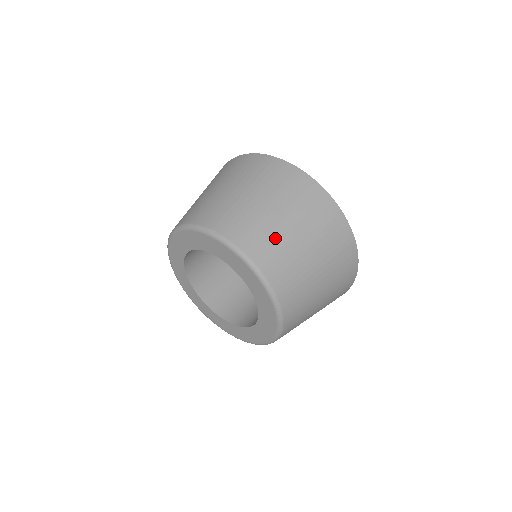
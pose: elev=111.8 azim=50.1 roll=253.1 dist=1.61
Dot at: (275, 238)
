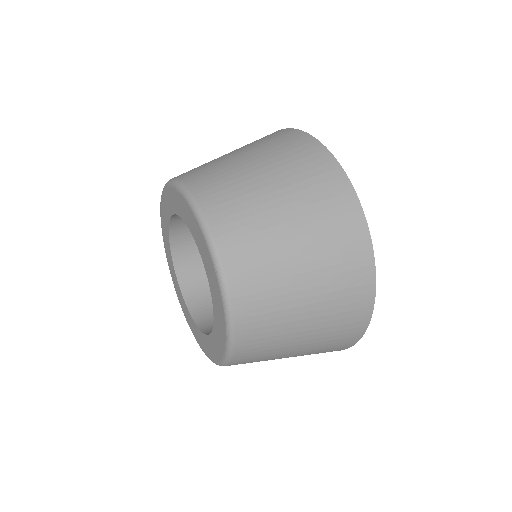
Dot at: (221, 167)
